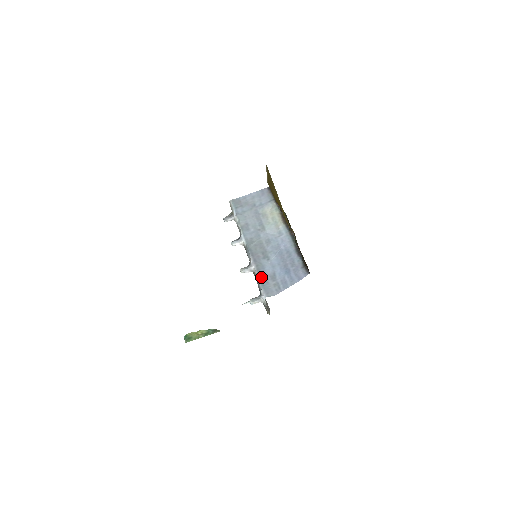
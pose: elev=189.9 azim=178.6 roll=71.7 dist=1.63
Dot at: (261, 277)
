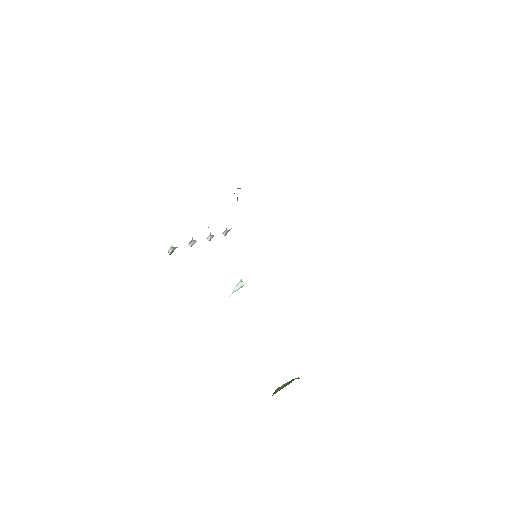
Dot at: occluded
